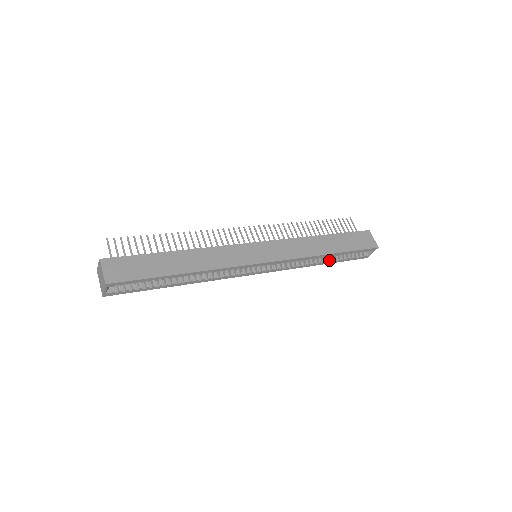
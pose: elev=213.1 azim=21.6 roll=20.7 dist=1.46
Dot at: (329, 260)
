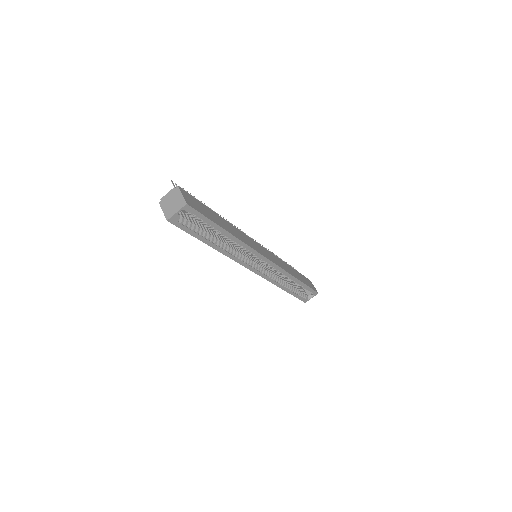
Dot at: (289, 289)
